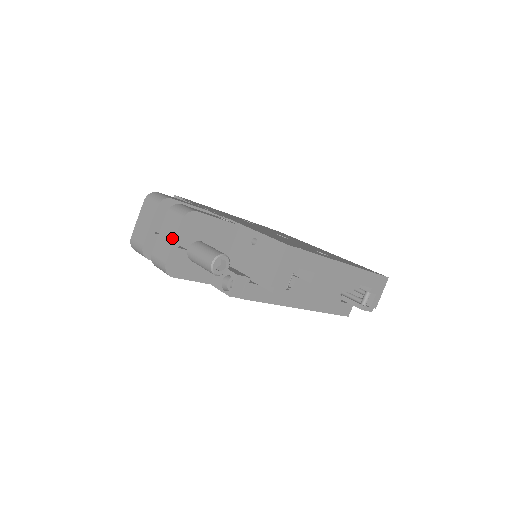
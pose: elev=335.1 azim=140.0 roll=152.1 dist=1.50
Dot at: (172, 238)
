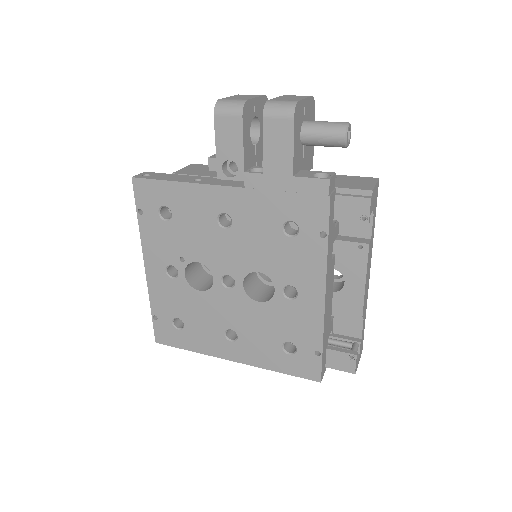
Dot at: (302, 97)
